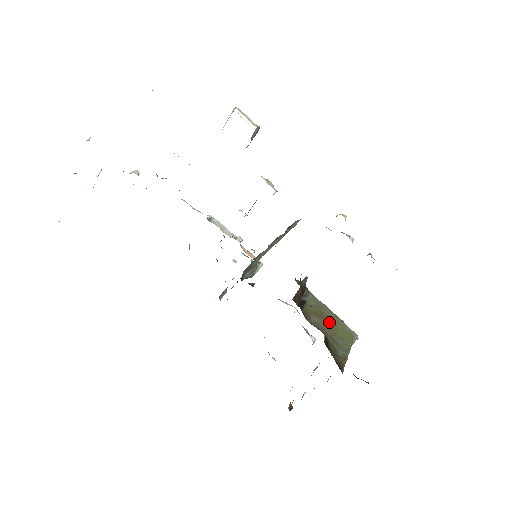
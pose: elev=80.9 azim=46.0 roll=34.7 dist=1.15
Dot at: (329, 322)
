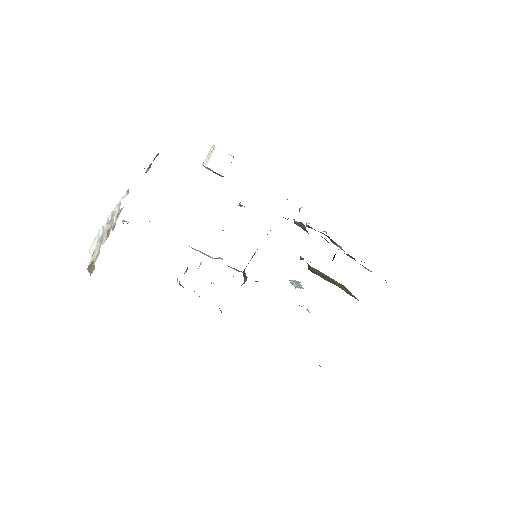
Dot at: (330, 279)
